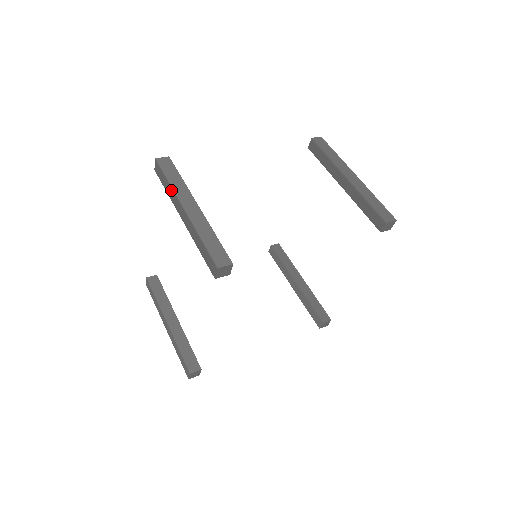
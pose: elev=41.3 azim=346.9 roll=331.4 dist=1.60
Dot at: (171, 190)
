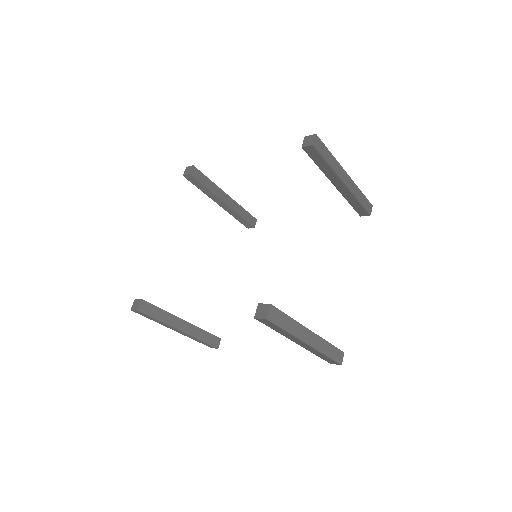
Dot at: (290, 335)
